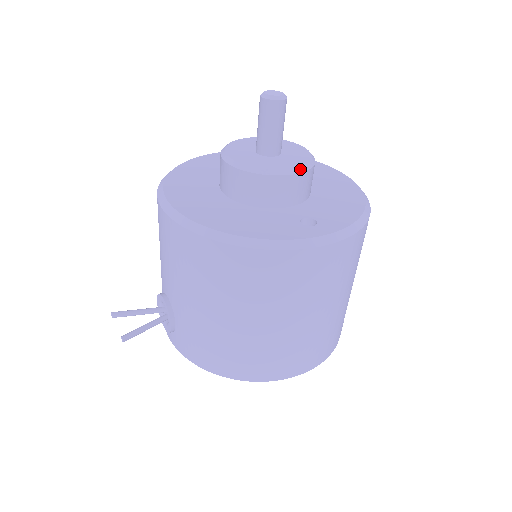
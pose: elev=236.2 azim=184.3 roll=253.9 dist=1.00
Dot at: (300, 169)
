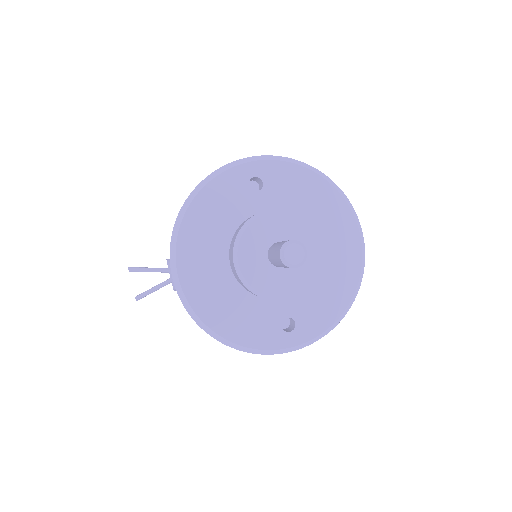
Dot at: (297, 295)
